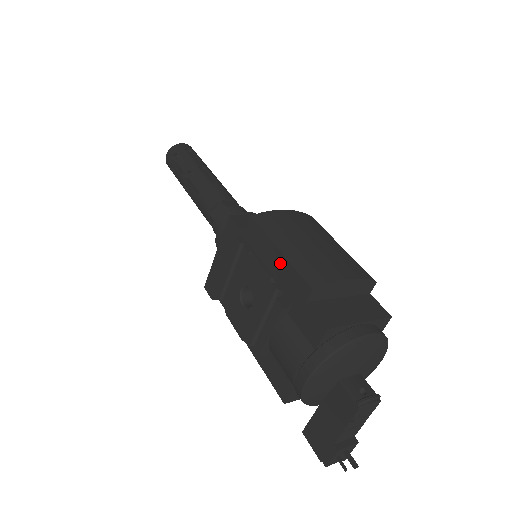
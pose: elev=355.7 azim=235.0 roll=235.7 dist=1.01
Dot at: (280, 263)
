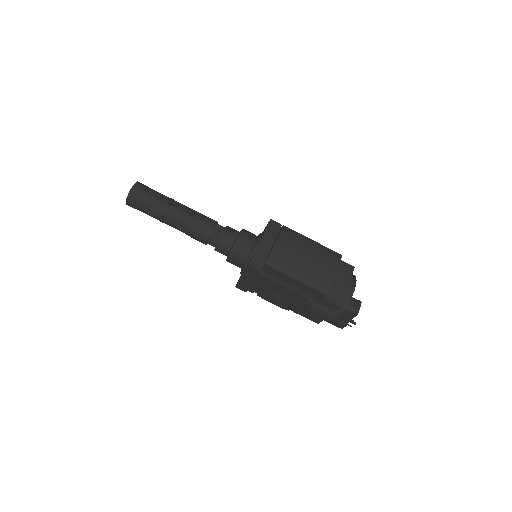
Dot at: (299, 284)
